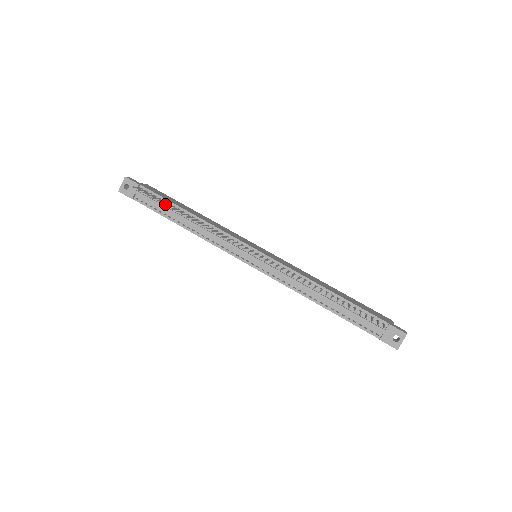
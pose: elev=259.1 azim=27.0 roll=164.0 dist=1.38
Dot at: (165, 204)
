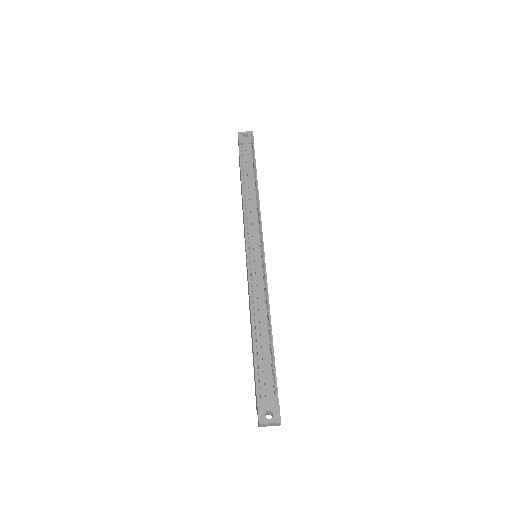
Dot at: (252, 167)
